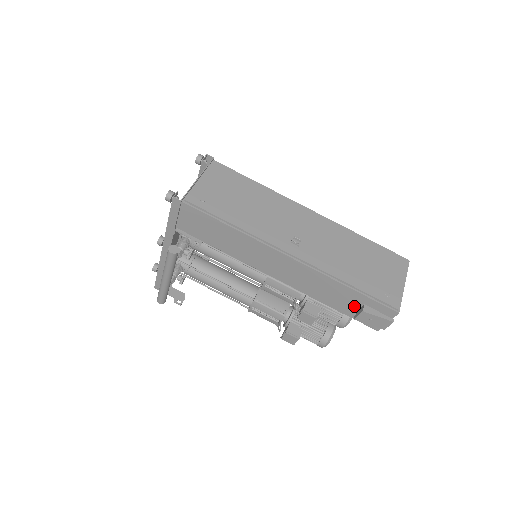
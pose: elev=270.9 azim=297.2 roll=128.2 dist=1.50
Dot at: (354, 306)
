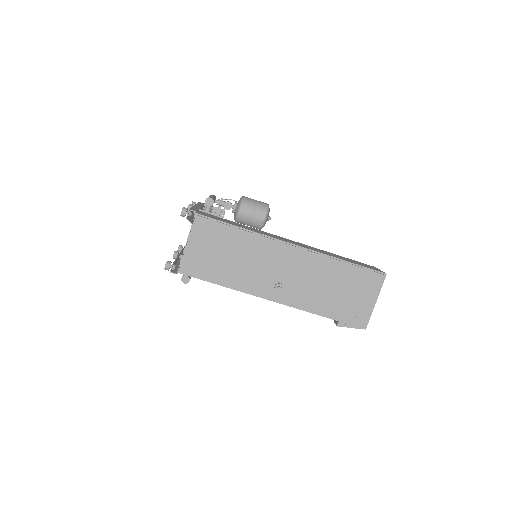
Dot at: occluded
